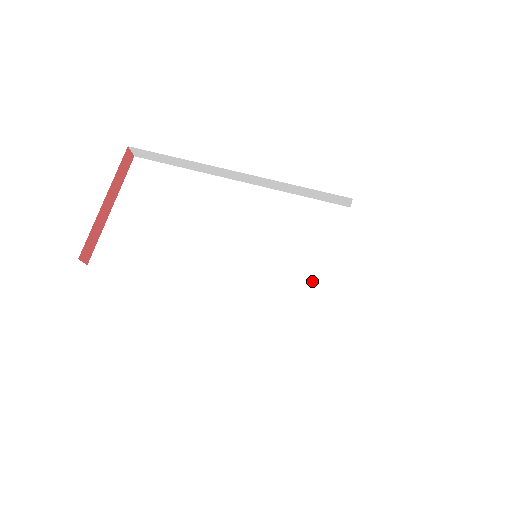
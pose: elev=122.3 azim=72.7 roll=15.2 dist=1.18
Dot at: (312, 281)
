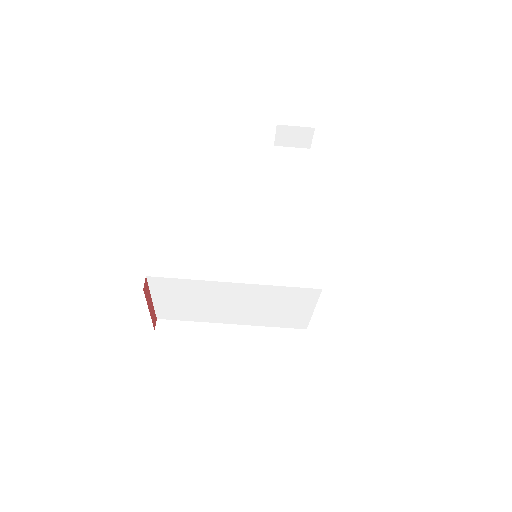
Dot at: (300, 316)
